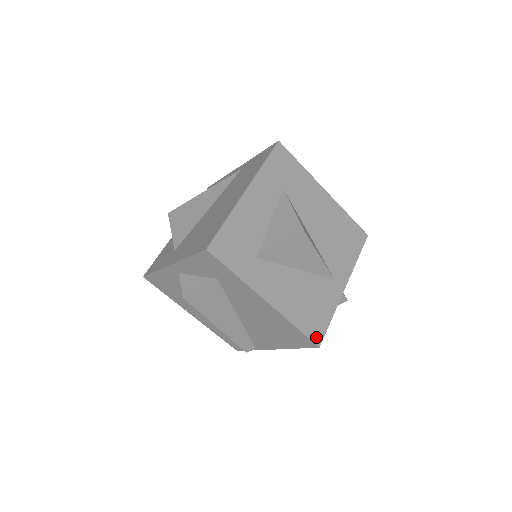
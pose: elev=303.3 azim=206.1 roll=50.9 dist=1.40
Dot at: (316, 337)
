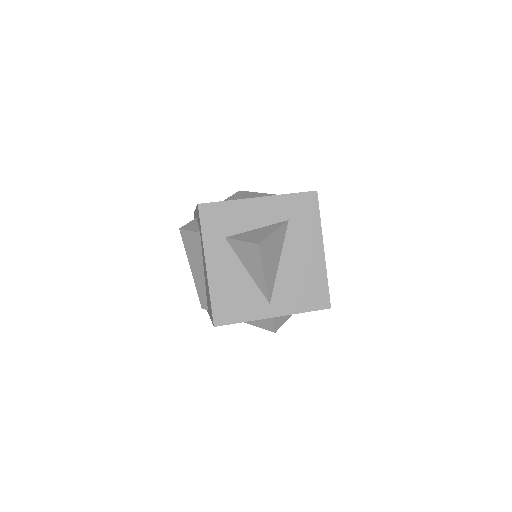
Dot at: (218, 319)
